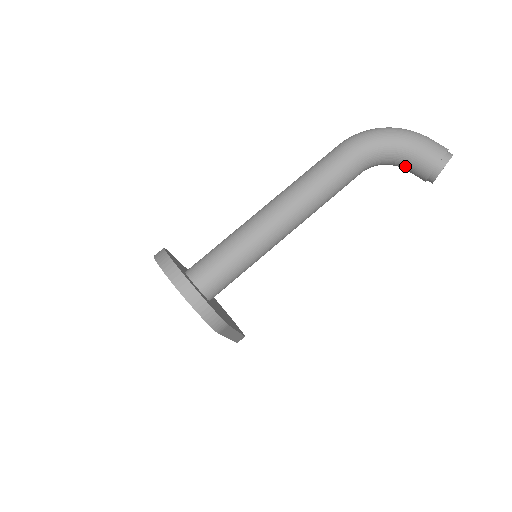
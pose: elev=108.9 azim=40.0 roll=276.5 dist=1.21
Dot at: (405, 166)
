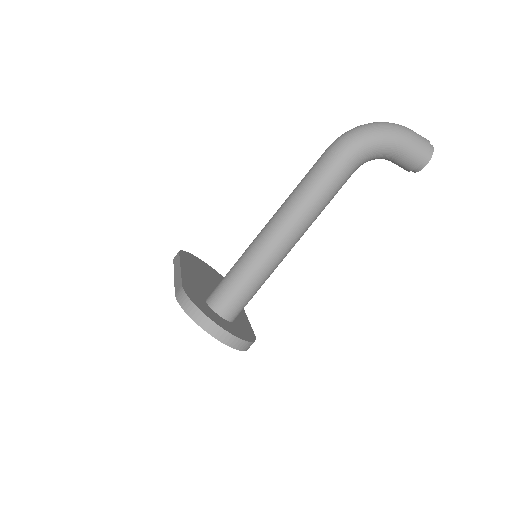
Dot at: occluded
